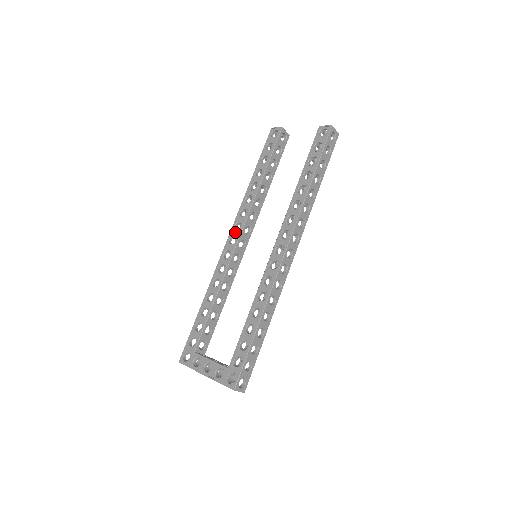
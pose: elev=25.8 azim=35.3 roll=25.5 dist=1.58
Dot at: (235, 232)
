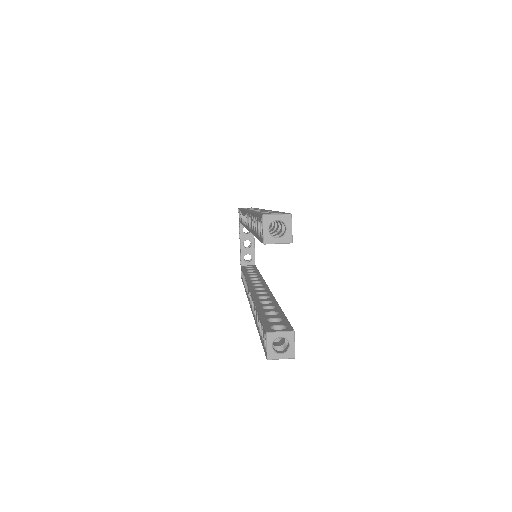
Dot at: (247, 219)
